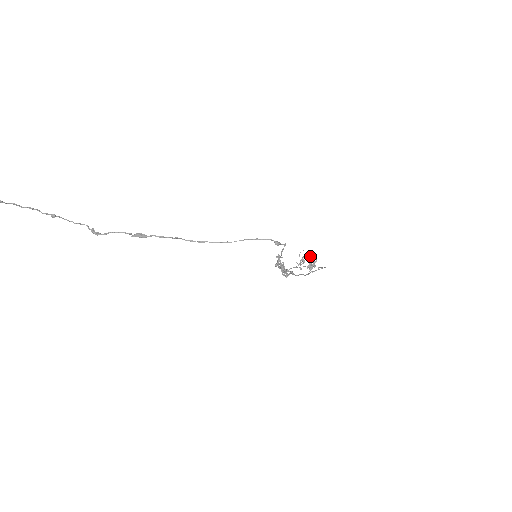
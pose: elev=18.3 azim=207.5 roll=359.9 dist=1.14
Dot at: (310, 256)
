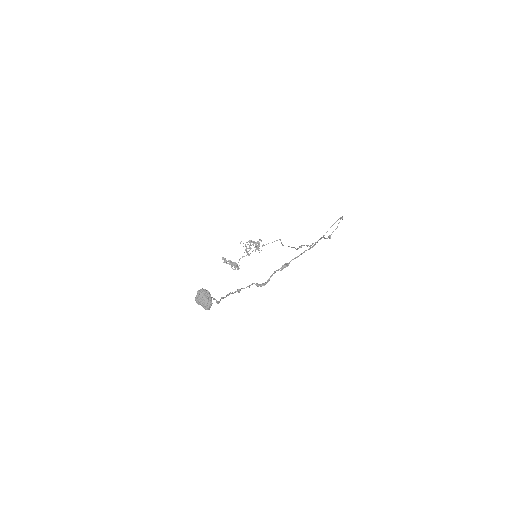
Dot at: (252, 241)
